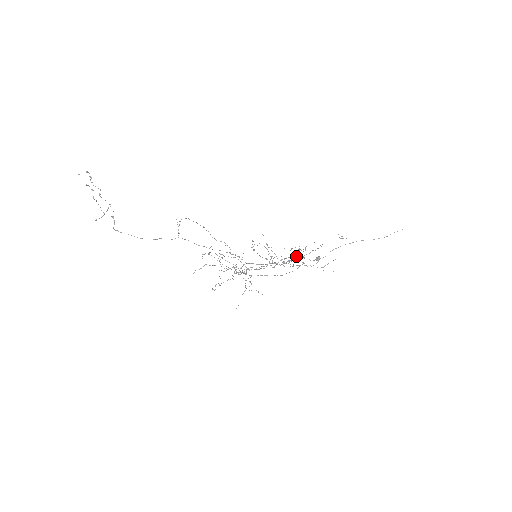
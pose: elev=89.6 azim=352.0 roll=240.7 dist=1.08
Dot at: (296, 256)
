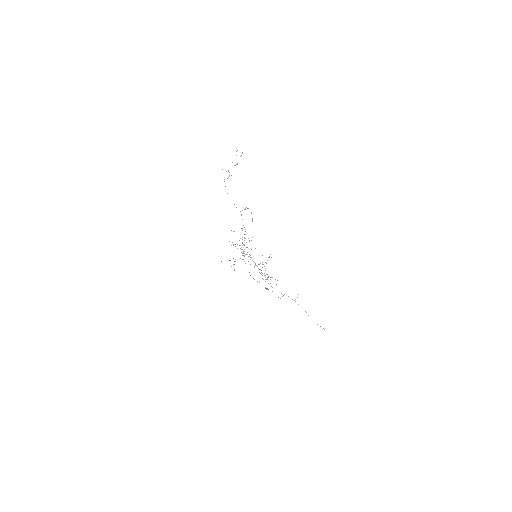
Dot at: (272, 277)
